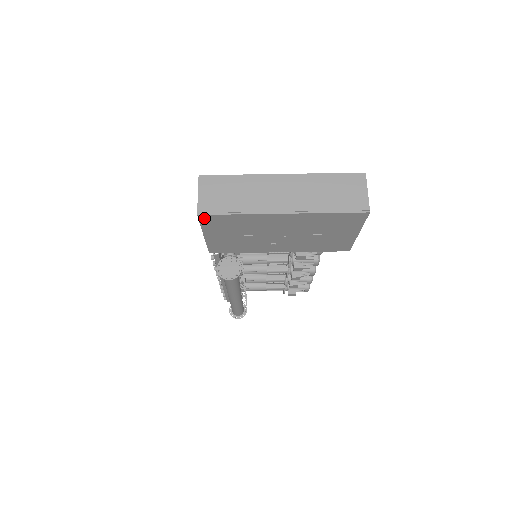
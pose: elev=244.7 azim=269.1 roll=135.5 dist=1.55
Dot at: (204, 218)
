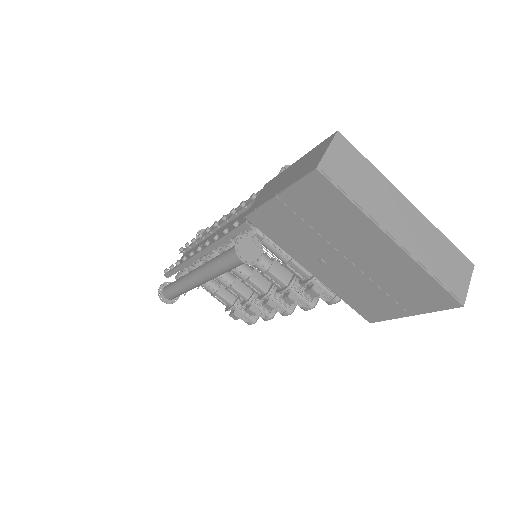
Dot at: (315, 178)
